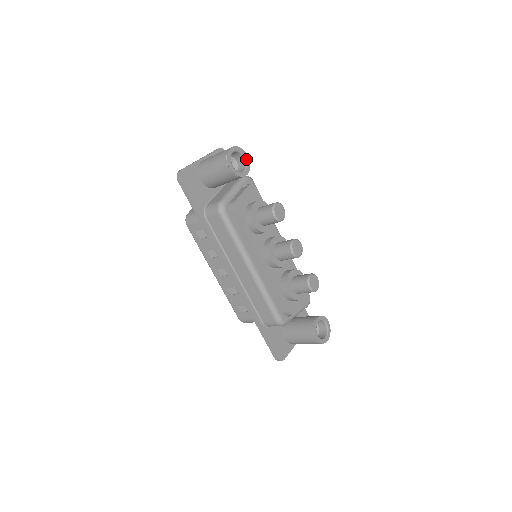
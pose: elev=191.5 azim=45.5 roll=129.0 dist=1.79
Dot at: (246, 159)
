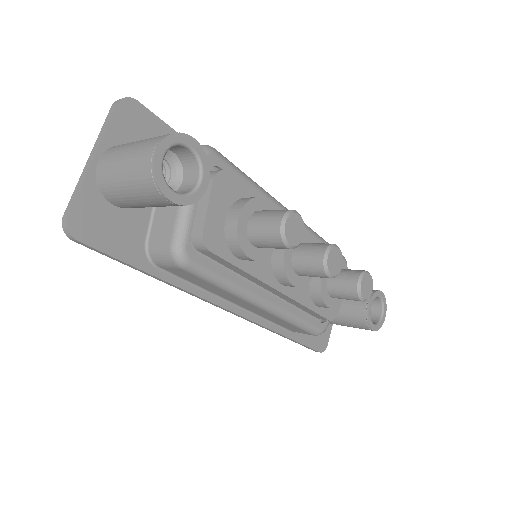
Dot at: (194, 149)
